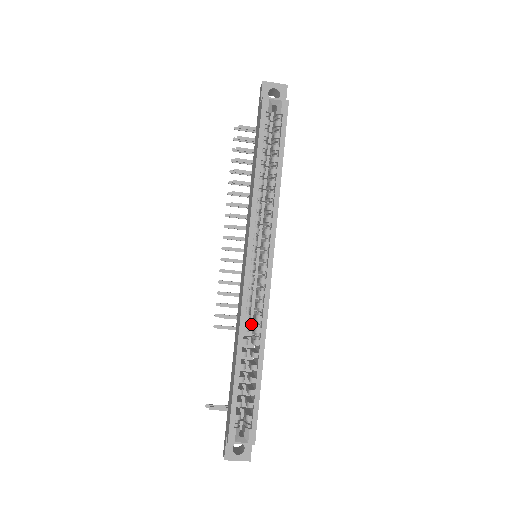
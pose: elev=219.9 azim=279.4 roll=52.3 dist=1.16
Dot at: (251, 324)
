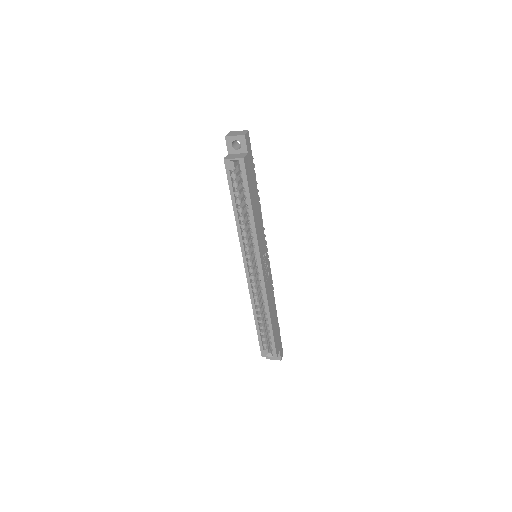
Dot at: occluded
